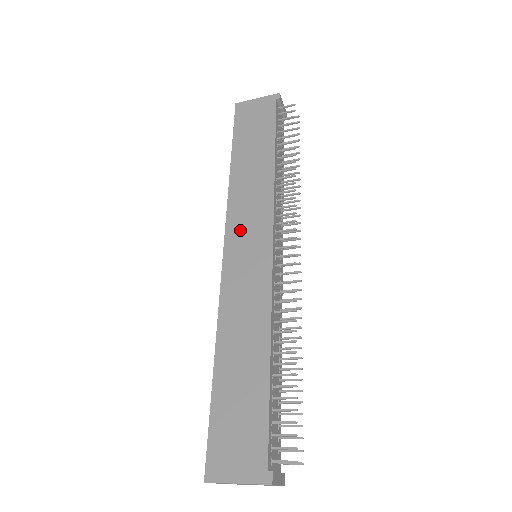
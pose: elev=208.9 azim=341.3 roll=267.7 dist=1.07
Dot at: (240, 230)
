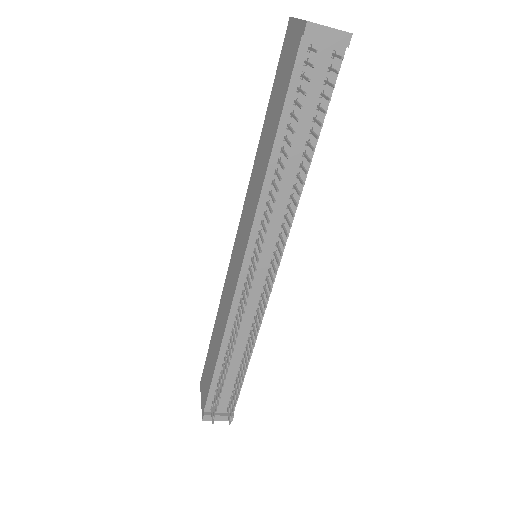
Dot at: (242, 228)
